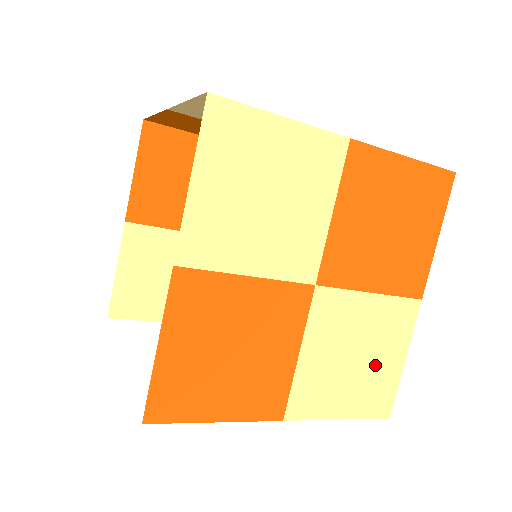
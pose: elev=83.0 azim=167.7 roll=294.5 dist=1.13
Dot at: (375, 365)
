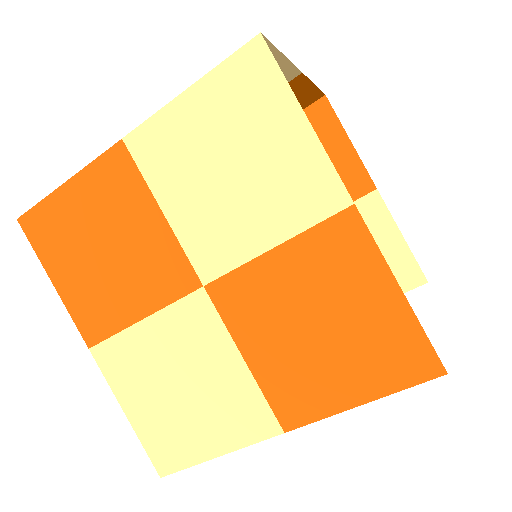
Dot at: (190, 419)
